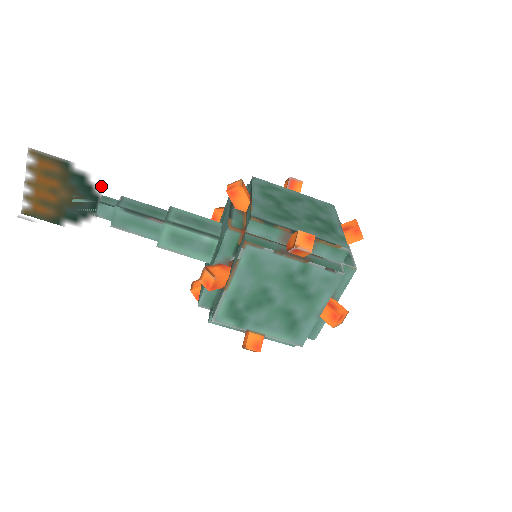
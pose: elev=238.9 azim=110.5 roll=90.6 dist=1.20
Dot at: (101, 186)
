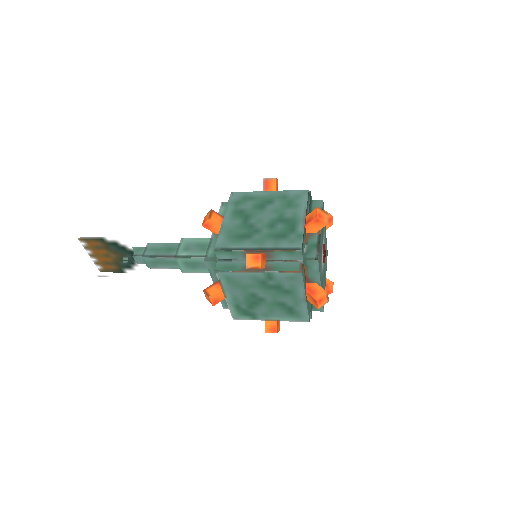
Dot at: (127, 247)
